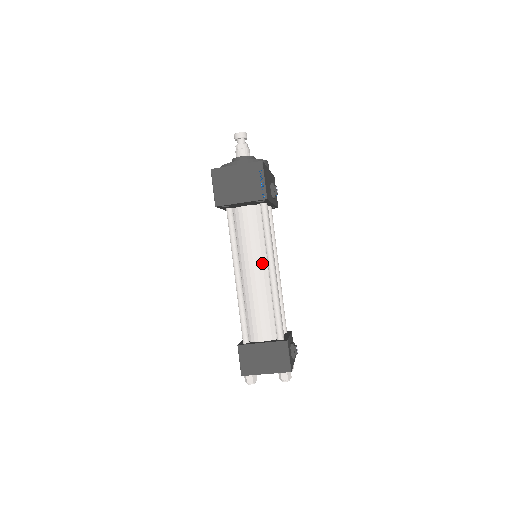
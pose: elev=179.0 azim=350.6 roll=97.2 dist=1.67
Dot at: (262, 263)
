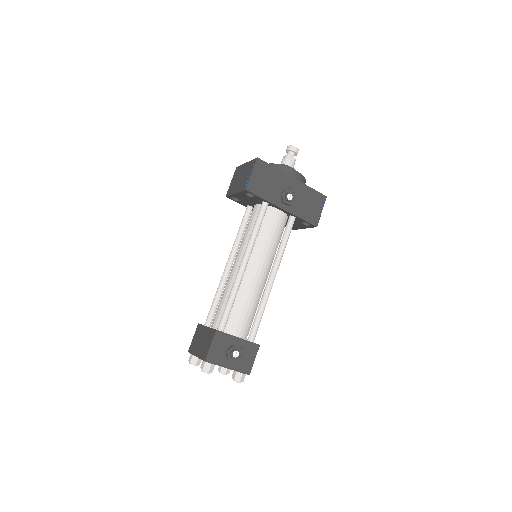
Dot at: occluded
